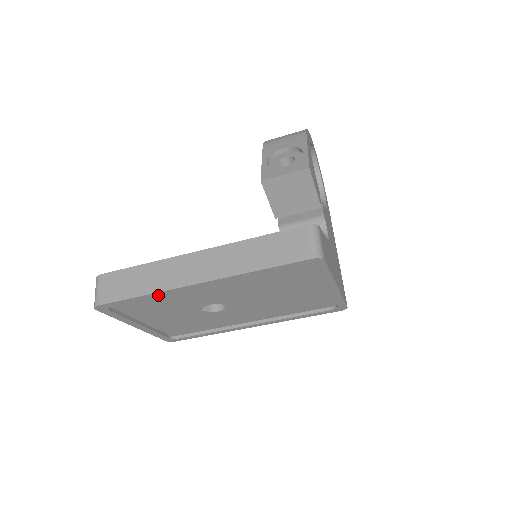
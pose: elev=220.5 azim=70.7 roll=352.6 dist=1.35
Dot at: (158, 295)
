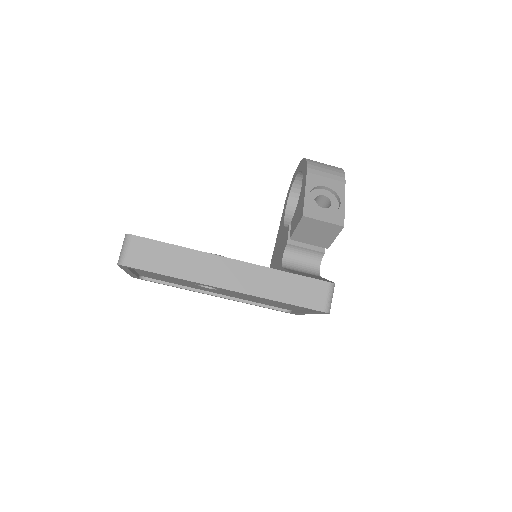
Dot at: (185, 280)
